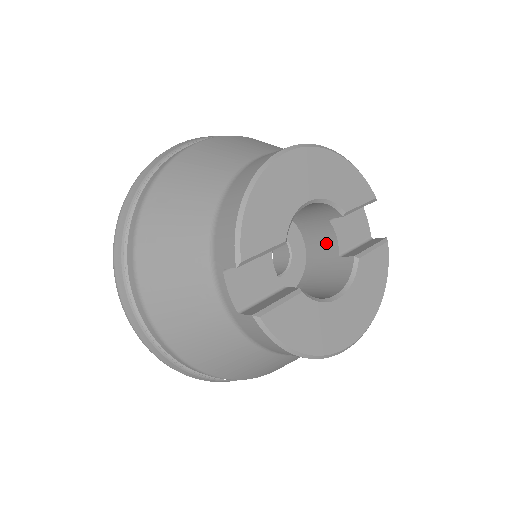
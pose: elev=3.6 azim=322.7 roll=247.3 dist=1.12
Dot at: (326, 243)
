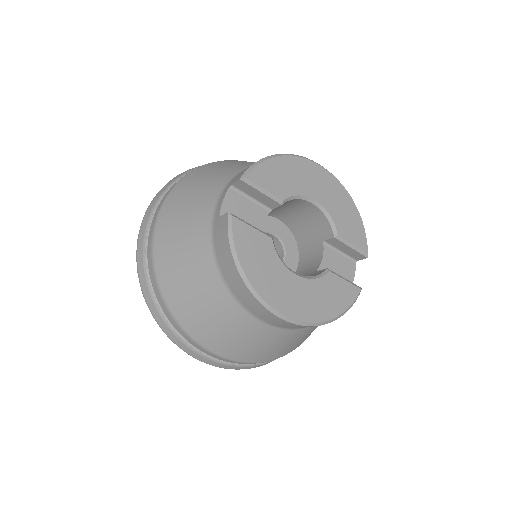
Dot at: (312, 264)
